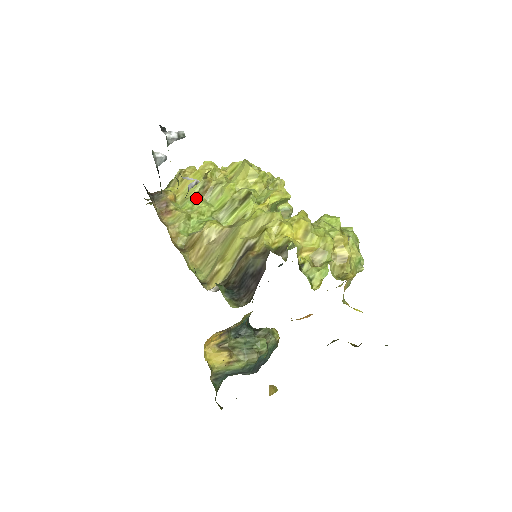
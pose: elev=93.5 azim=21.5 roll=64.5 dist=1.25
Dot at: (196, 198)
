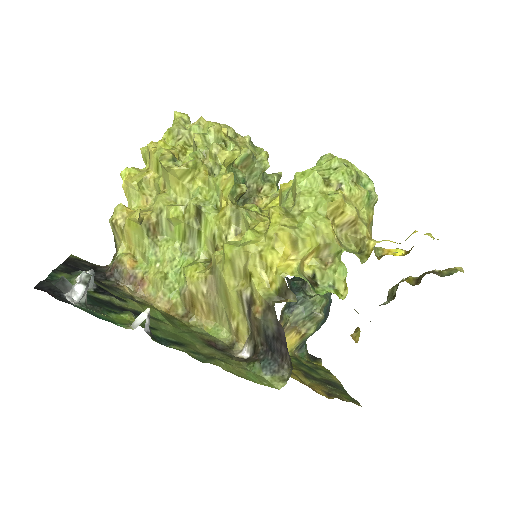
Dot at: (152, 246)
